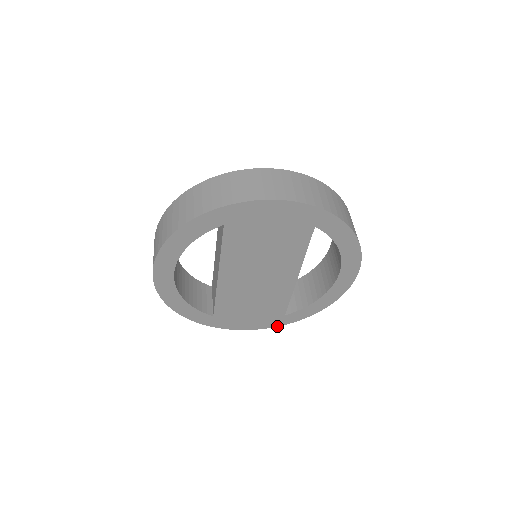
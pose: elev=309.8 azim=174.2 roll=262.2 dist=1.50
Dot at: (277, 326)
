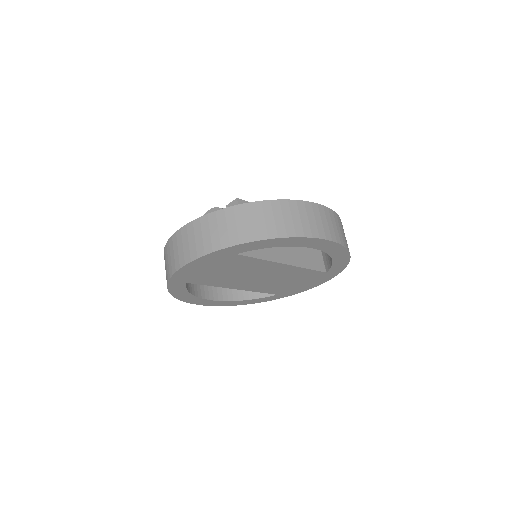
Dot at: occluded
